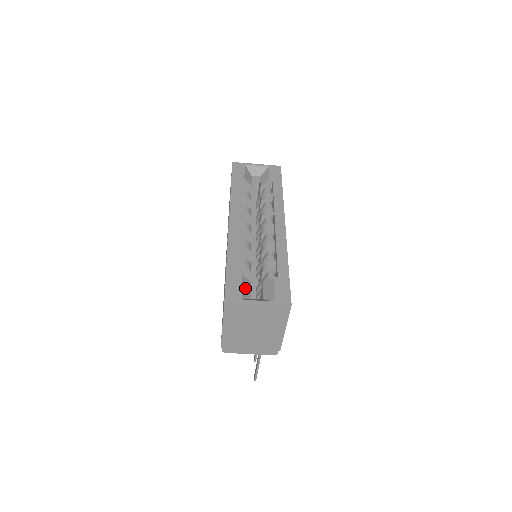
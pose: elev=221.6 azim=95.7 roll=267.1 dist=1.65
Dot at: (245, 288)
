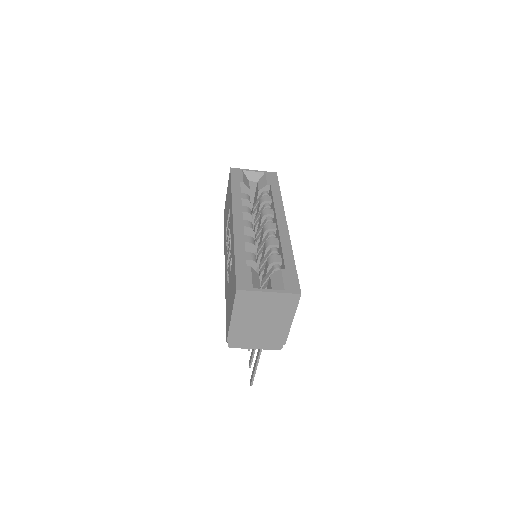
Dot at: (254, 278)
